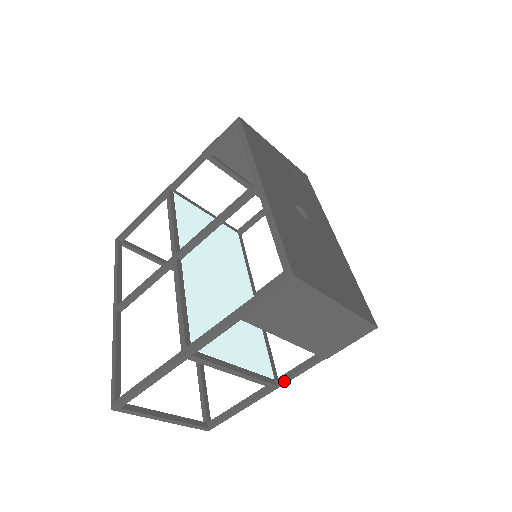
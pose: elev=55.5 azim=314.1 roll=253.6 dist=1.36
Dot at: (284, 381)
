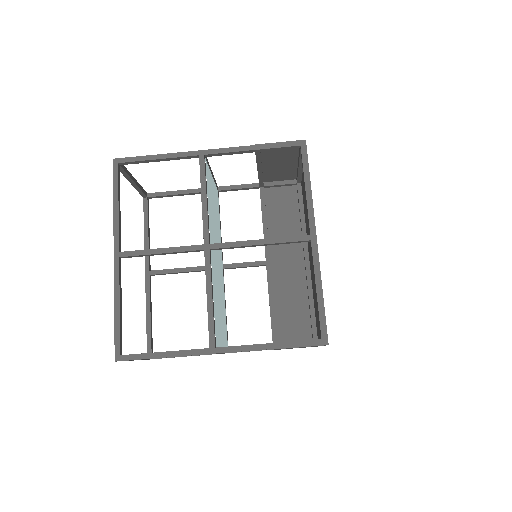
Dot at: (235, 352)
